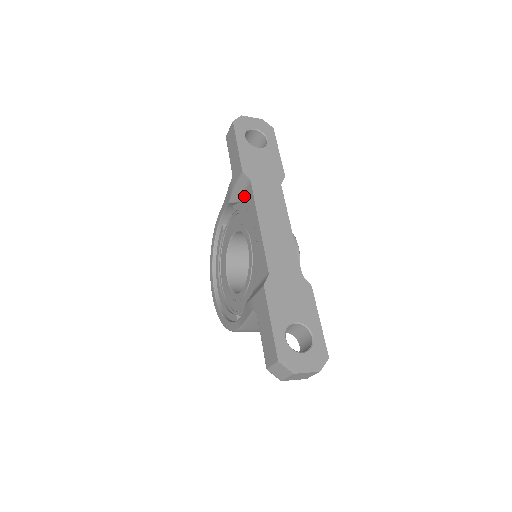
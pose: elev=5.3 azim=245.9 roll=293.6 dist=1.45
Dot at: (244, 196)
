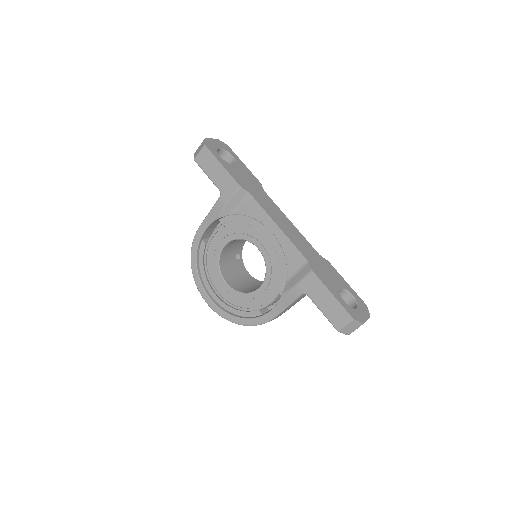
Dot at: (242, 207)
